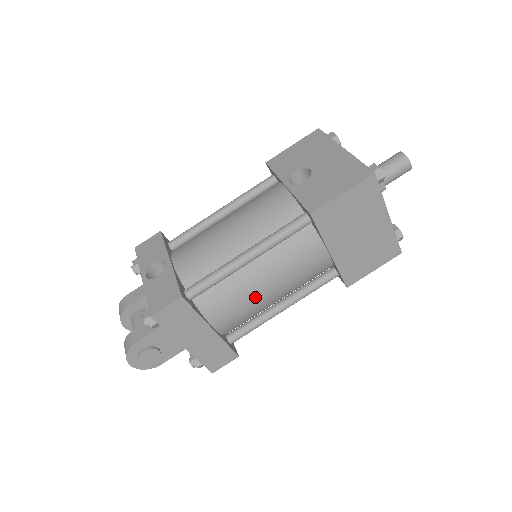
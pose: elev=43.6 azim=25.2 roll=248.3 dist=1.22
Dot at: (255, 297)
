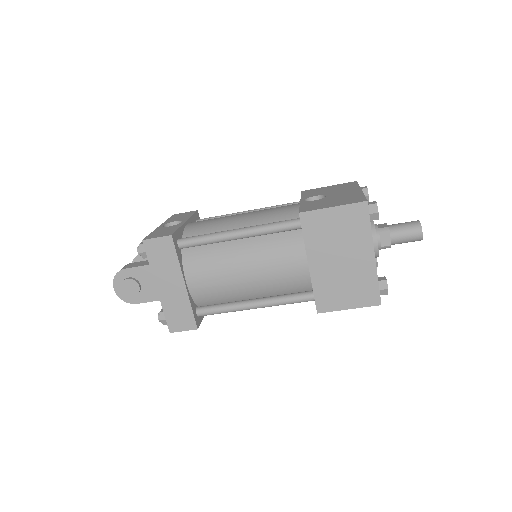
Dot at: (231, 274)
